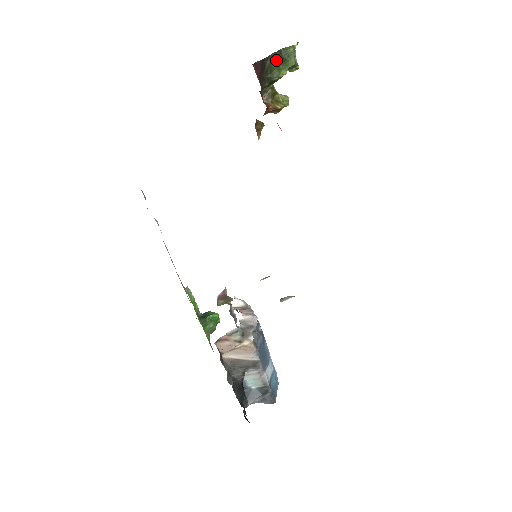
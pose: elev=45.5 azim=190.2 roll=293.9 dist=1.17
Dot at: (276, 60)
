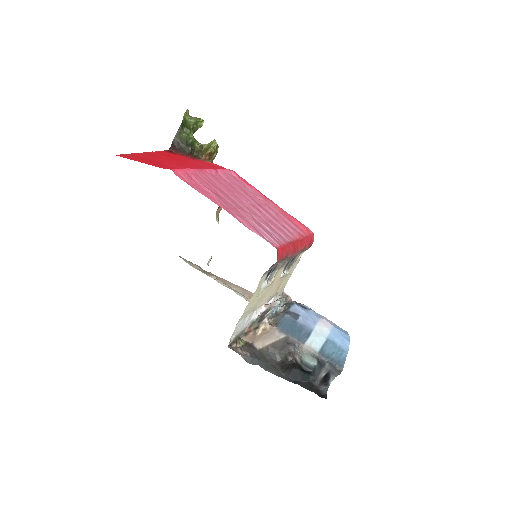
Dot at: (183, 132)
